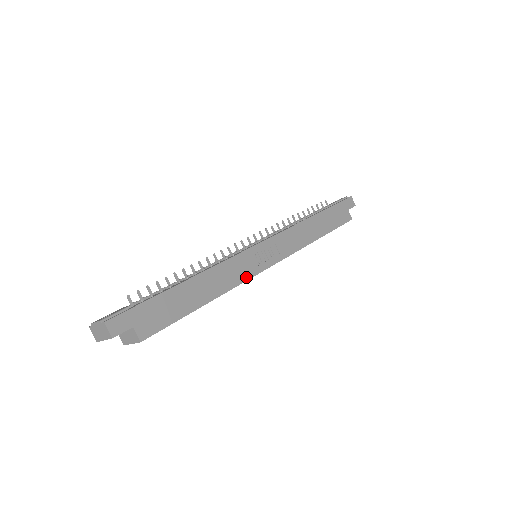
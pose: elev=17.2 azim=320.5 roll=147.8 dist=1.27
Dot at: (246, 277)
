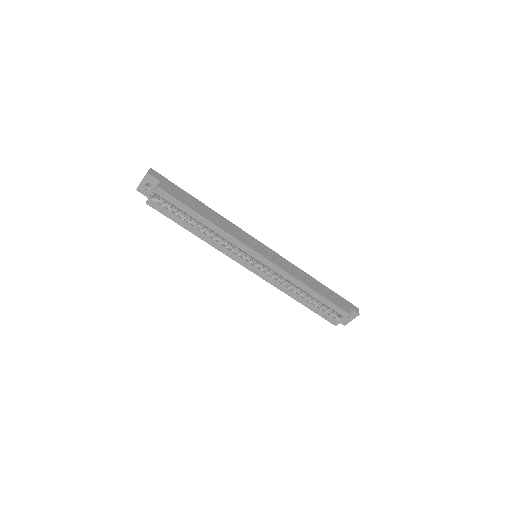
Dot at: (240, 239)
